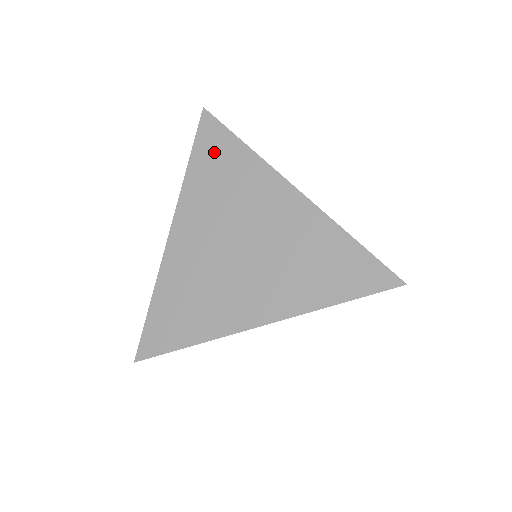
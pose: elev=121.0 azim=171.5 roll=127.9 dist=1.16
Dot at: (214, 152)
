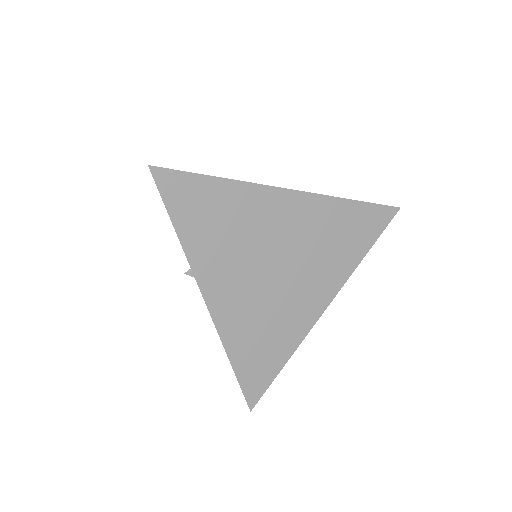
Dot at: (195, 204)
